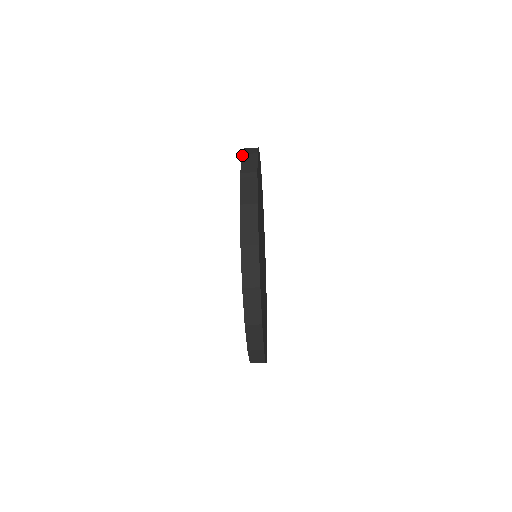
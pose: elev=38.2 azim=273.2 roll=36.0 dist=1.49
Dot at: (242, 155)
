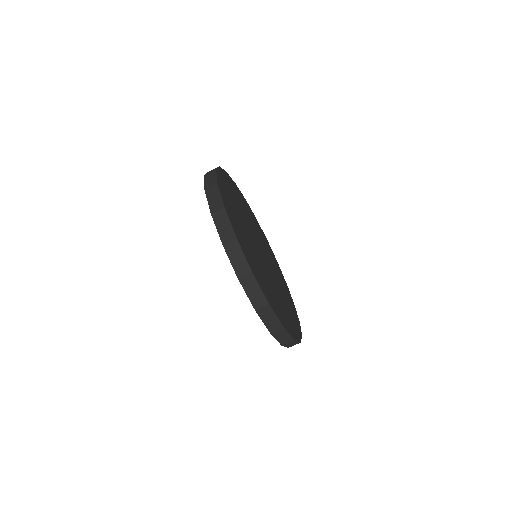
Dot at: occluded
